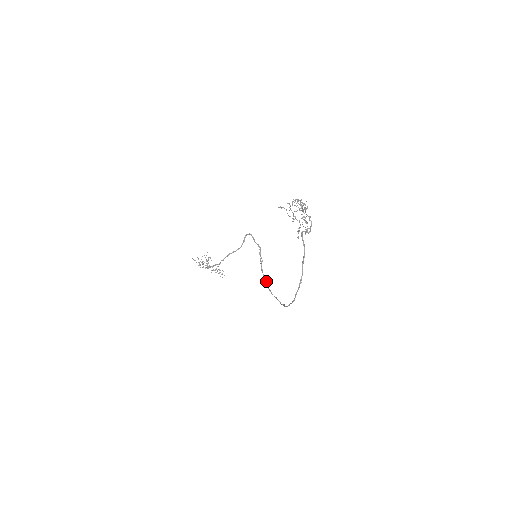
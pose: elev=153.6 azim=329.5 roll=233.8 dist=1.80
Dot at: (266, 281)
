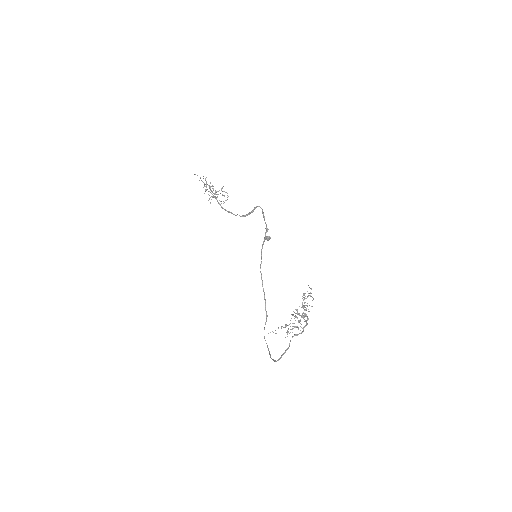
Dot at: (268, 237)
